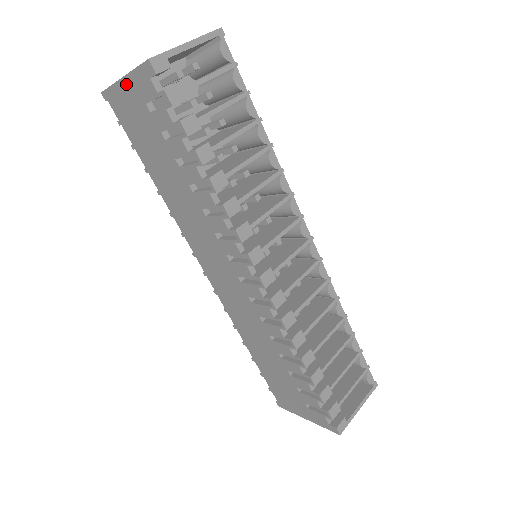
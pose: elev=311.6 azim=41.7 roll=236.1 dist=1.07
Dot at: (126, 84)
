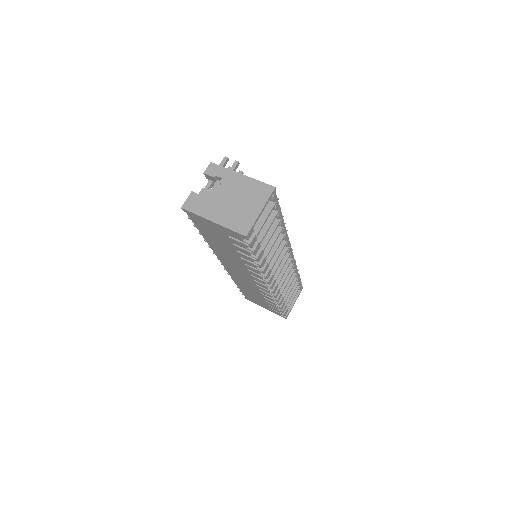
Dot at: (214, 224)
